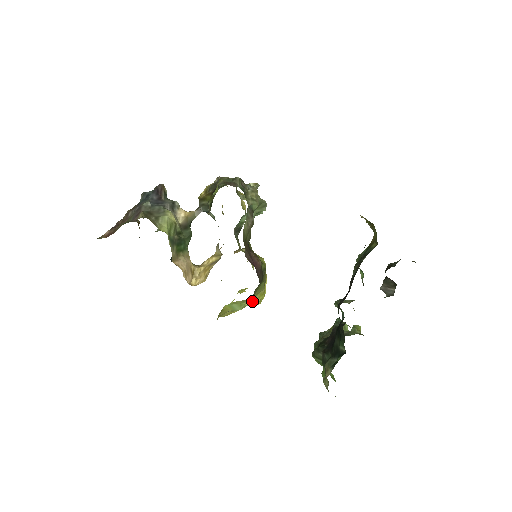
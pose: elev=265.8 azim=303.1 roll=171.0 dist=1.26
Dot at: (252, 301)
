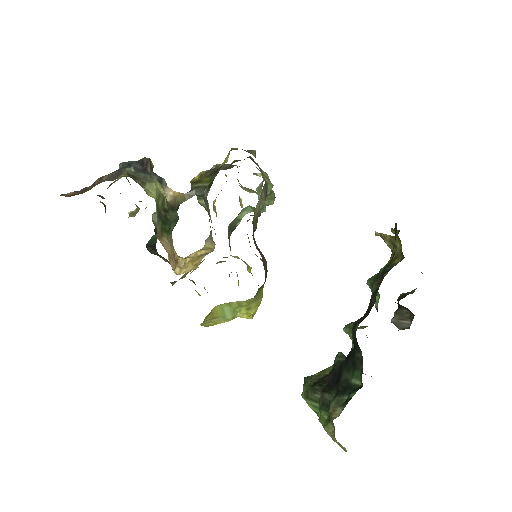
Dot at: (247, 309)
